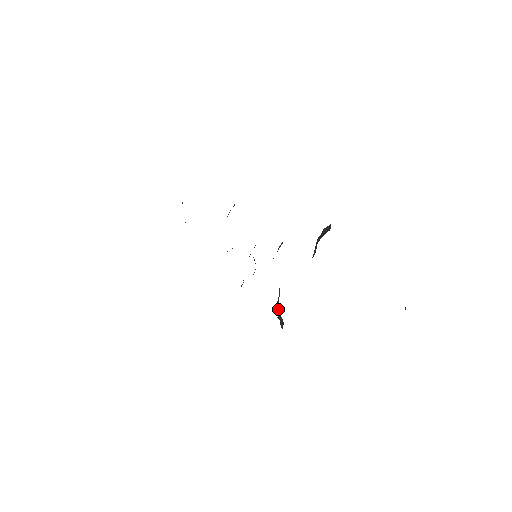
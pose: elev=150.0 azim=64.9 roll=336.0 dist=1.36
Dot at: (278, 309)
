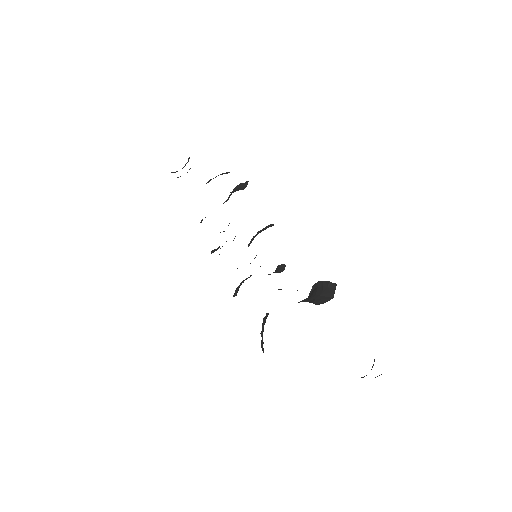
Dot at: (263, 329)
